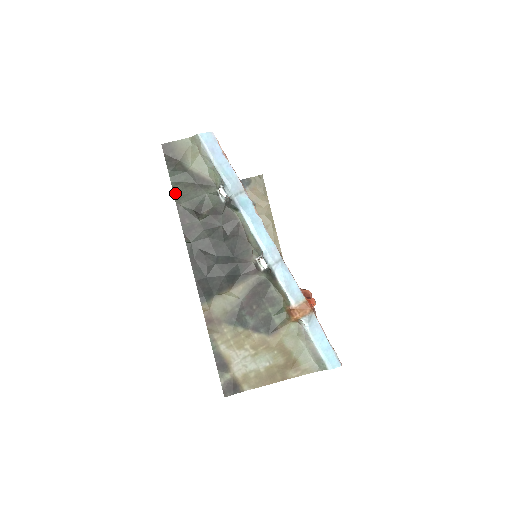
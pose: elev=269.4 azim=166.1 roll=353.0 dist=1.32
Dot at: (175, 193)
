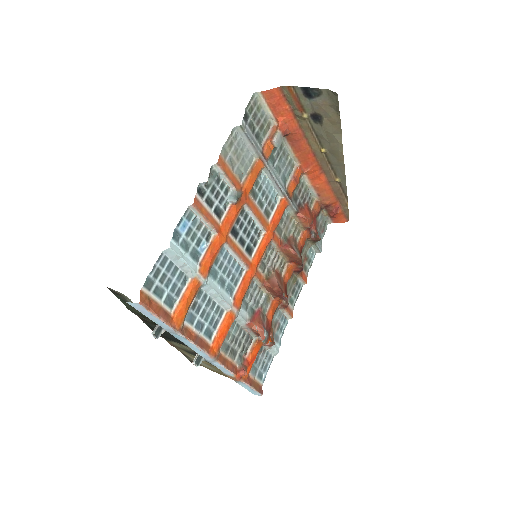
Dot at: (125, 305)
